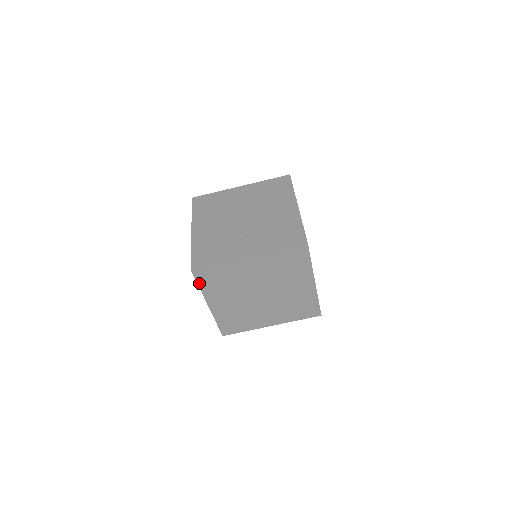
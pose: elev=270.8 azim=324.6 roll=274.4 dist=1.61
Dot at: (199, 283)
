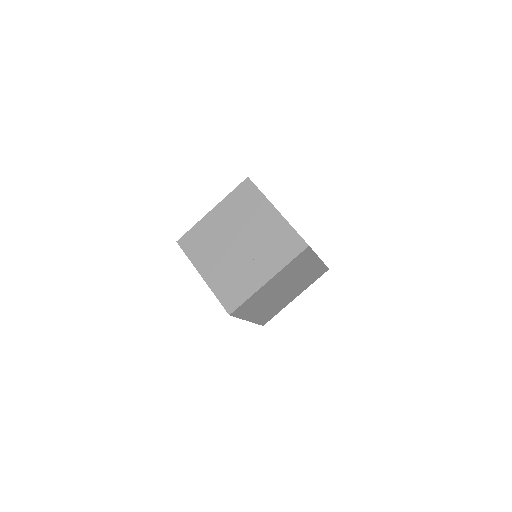
Dot at: (237, 316)
